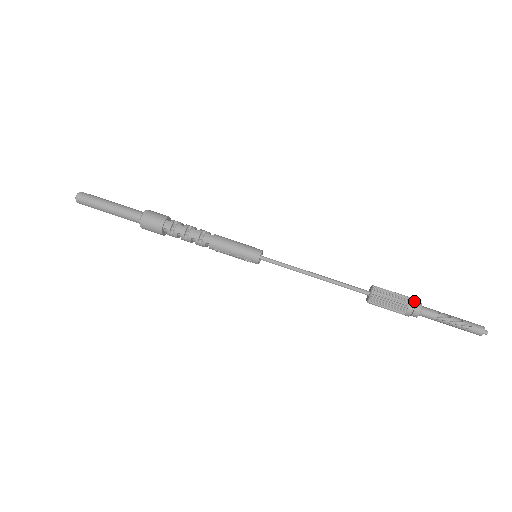
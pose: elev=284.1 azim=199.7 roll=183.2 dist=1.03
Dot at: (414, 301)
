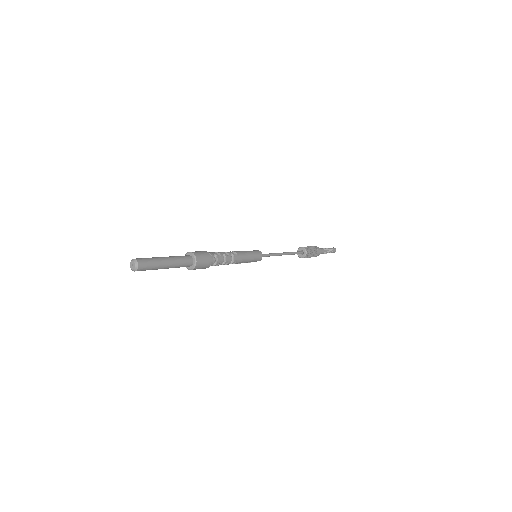
Dot at: (319, 249)
